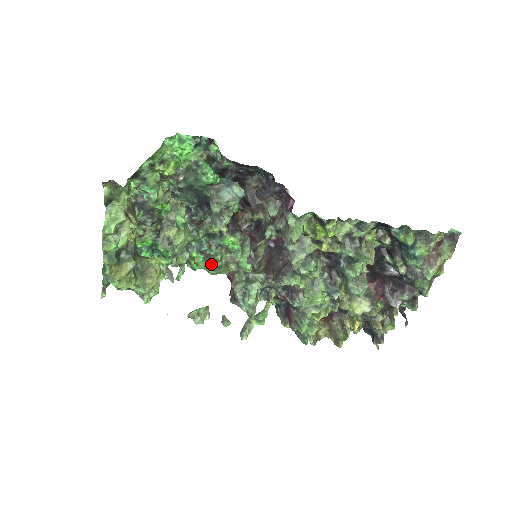
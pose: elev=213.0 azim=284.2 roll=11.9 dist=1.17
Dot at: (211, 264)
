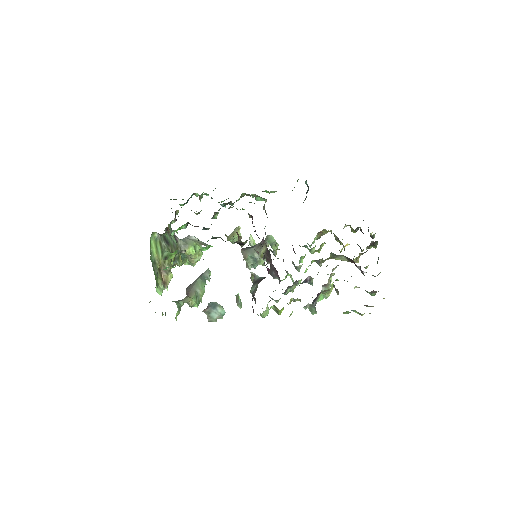
Dot at: occluded
